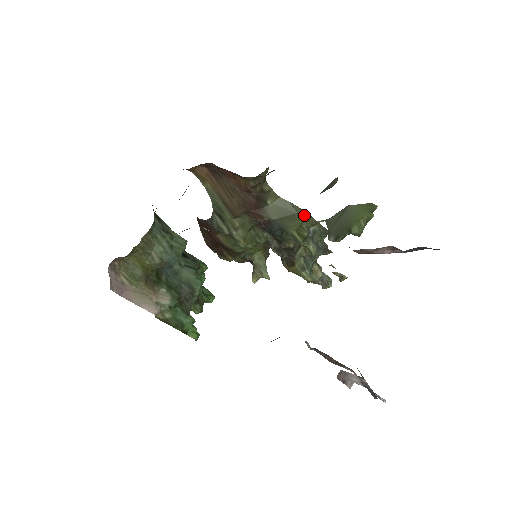
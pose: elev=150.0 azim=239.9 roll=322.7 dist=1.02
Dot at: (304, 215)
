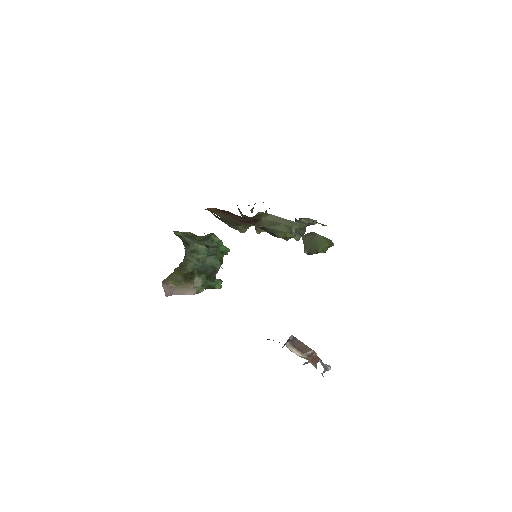
Dot at: (288, 224)
